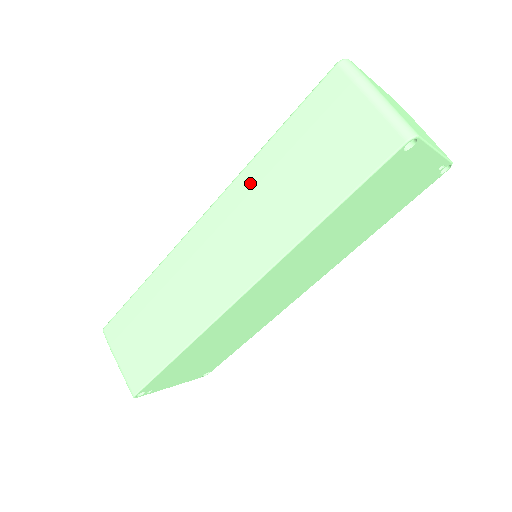
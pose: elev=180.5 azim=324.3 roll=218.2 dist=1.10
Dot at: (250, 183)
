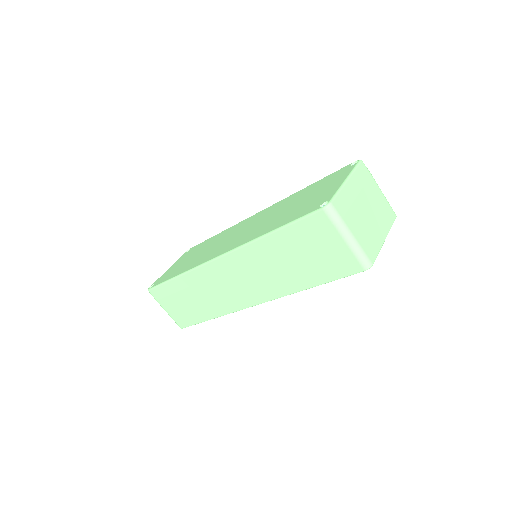
Dot at: (258, 252)
